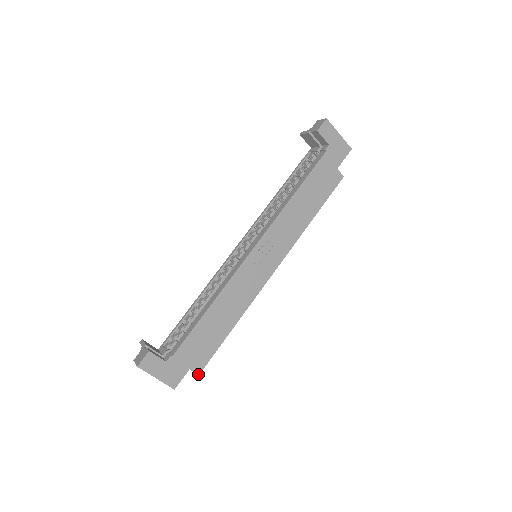
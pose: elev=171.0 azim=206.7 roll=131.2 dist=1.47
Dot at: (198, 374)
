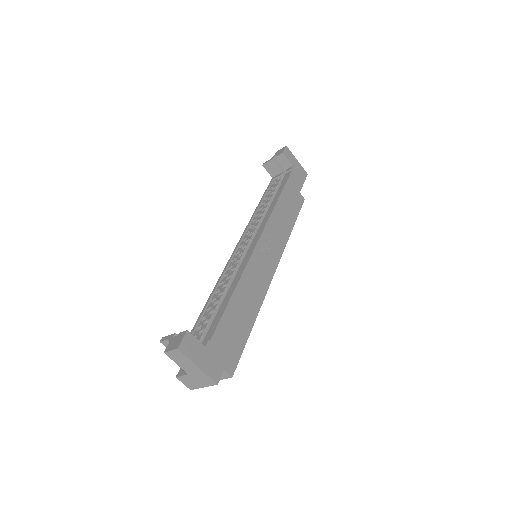
Dot at: (231, 376)
